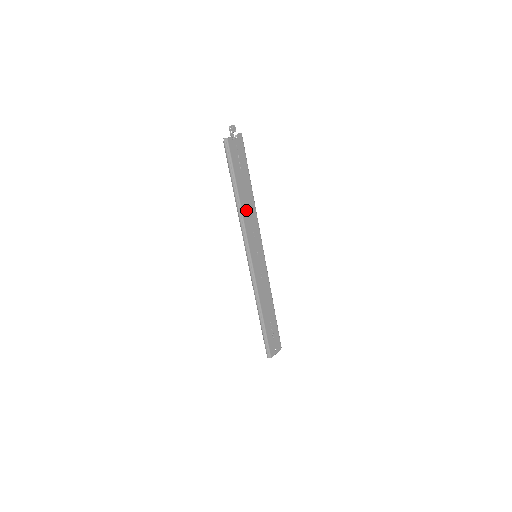
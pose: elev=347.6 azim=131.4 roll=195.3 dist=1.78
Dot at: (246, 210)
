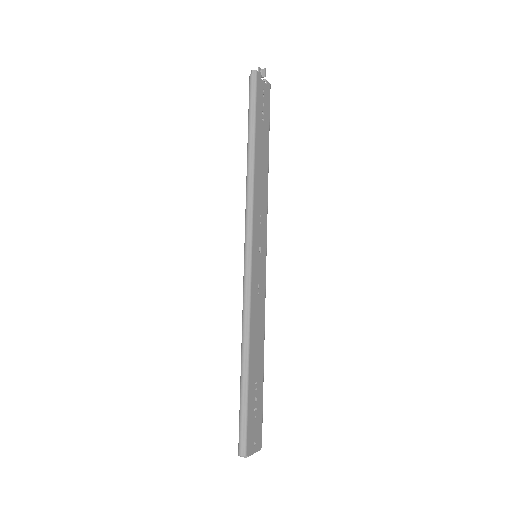
Dot at: (258, 177)
